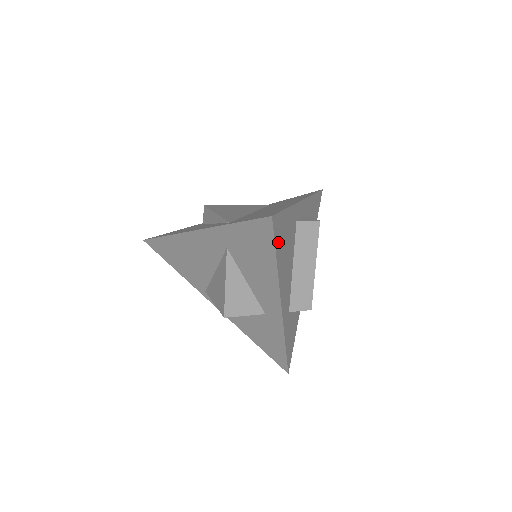
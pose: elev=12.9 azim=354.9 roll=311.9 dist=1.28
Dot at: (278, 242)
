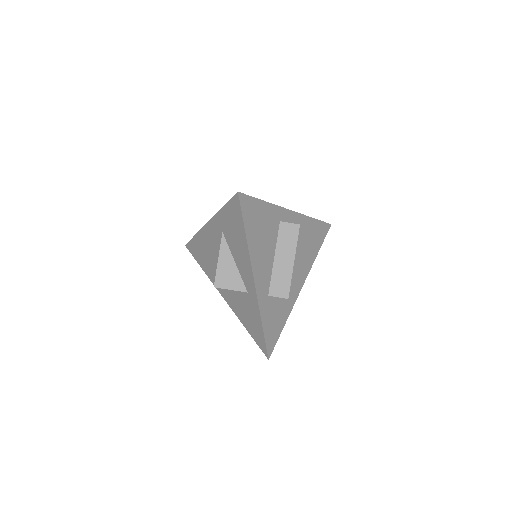
Dot at: (248, 219)
